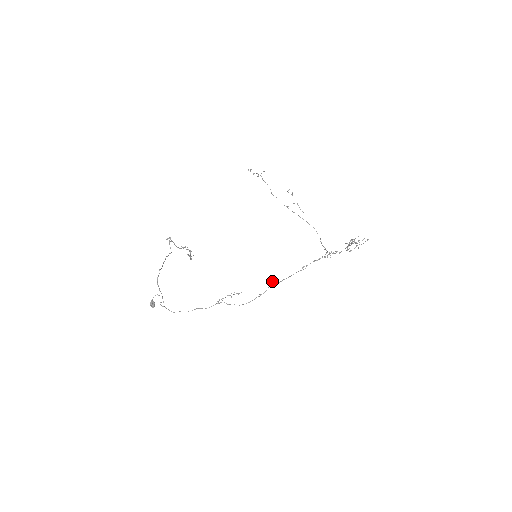
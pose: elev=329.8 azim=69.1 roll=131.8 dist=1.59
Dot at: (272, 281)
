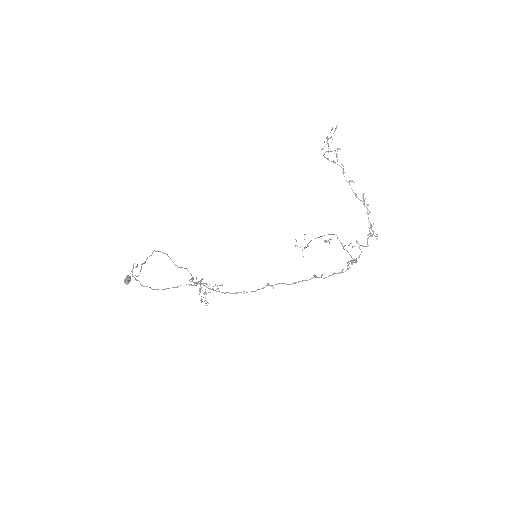
Dot at: (267, 284)
